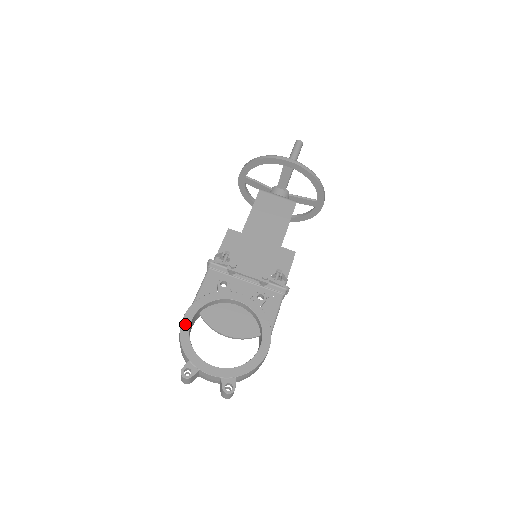
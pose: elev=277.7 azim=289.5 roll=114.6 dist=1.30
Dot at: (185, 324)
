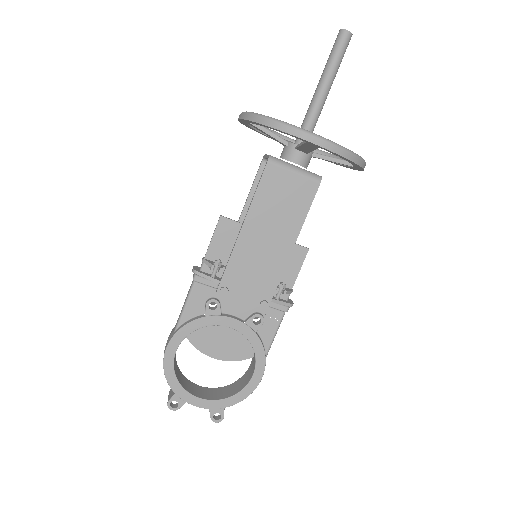
Dot at: (168, 357)
